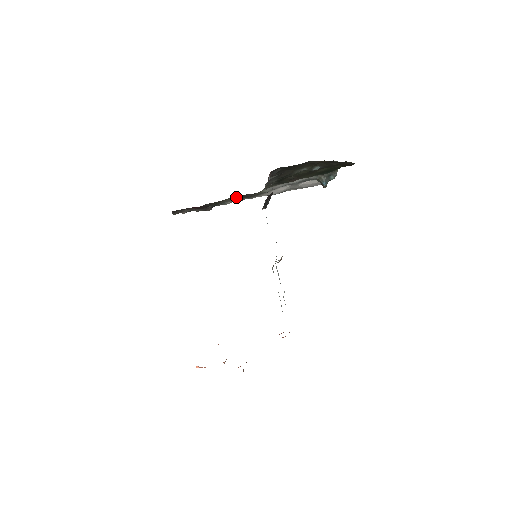
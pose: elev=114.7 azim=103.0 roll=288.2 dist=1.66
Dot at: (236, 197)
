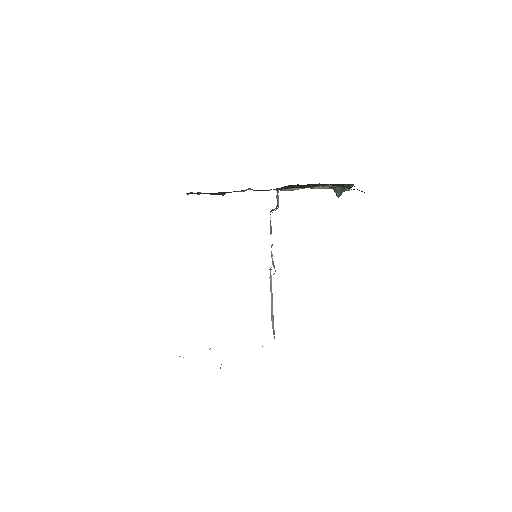
Dot at: occluded
